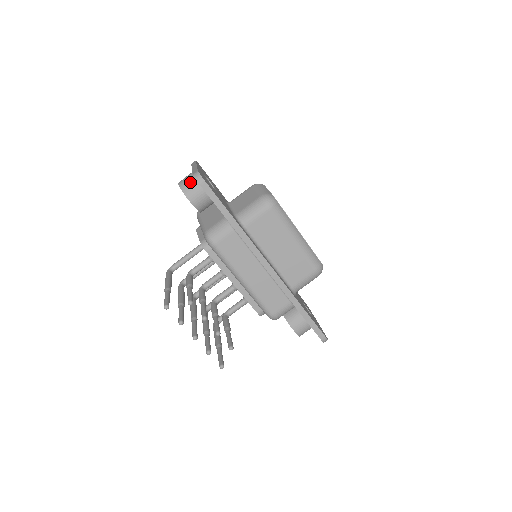
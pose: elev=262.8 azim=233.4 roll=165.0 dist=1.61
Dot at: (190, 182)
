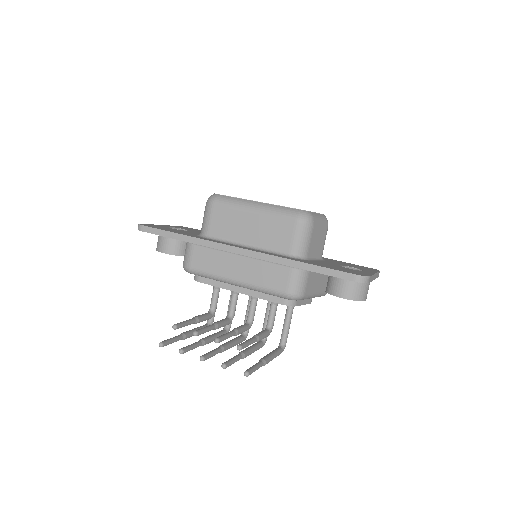
Dot at: (158, 239)
